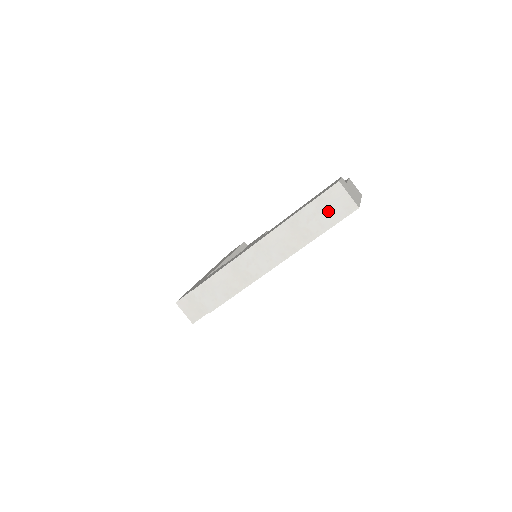
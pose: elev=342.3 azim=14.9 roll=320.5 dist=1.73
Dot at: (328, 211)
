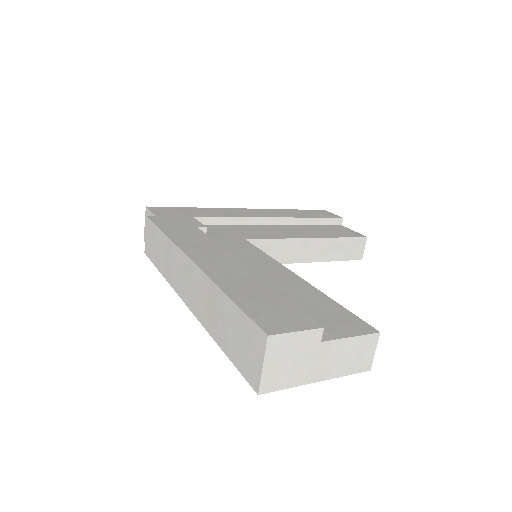
Dot at: (238, 341)
